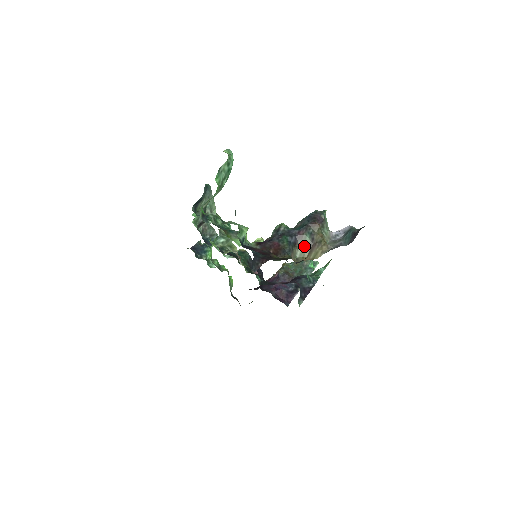
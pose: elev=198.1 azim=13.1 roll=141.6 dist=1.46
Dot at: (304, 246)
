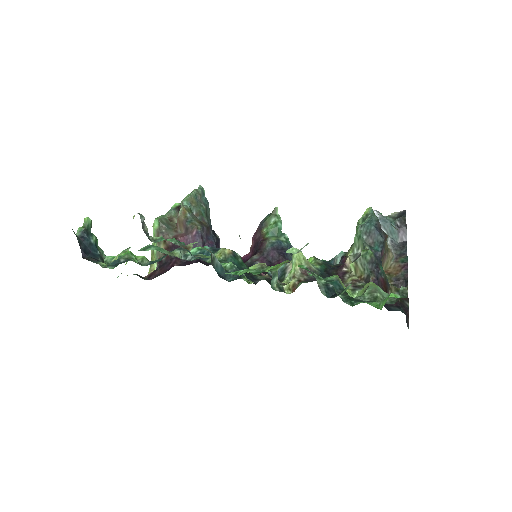
Dot at: occluded
